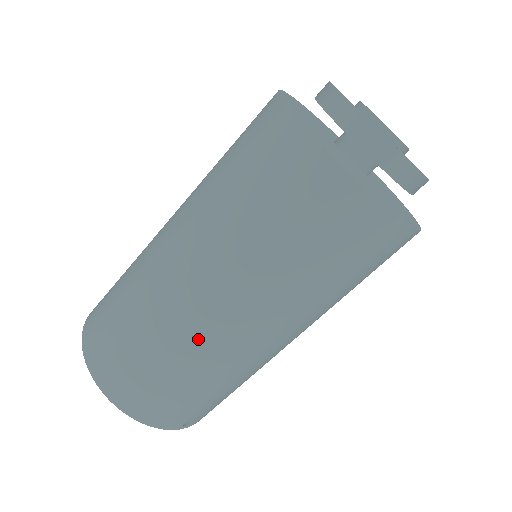
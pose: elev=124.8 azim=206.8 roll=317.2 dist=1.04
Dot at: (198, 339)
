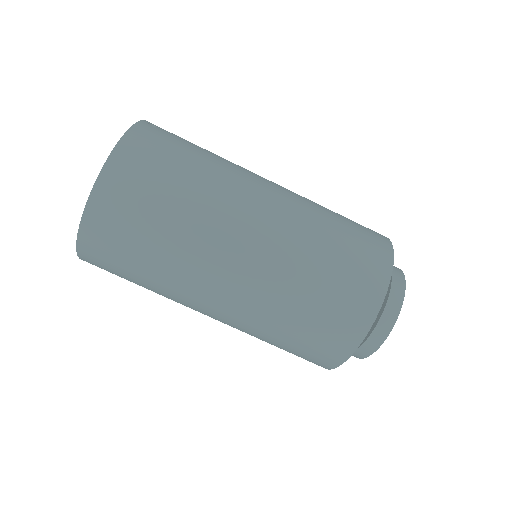
Dot at: (180, 300)
